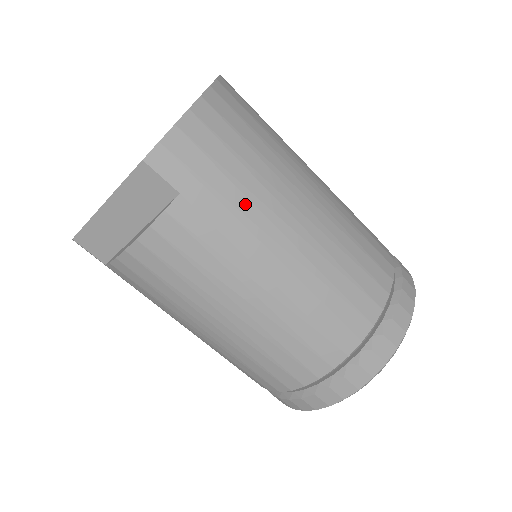
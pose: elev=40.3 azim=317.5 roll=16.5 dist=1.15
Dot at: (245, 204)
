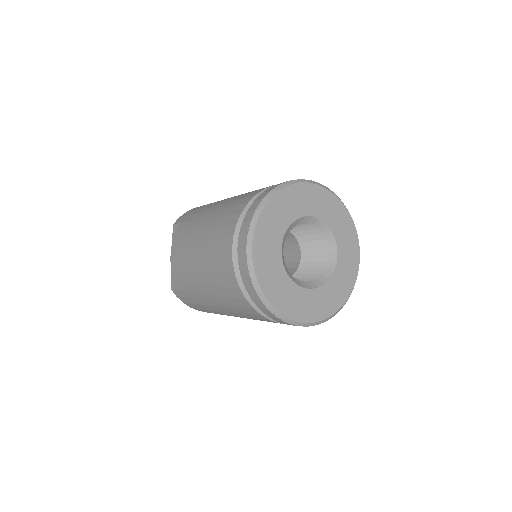
Dot at: (203, 209)
